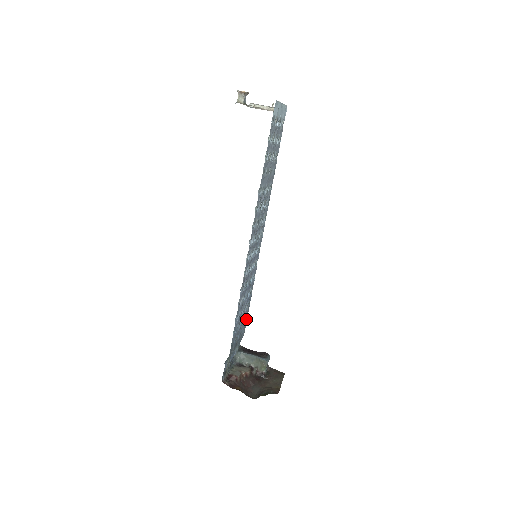
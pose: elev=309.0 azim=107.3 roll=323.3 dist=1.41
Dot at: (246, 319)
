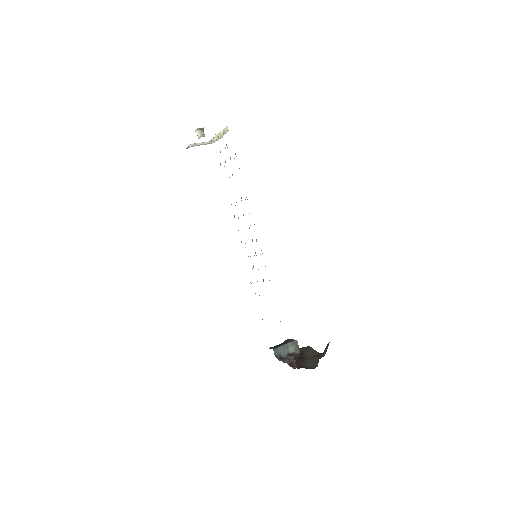
Dot at: occluded
